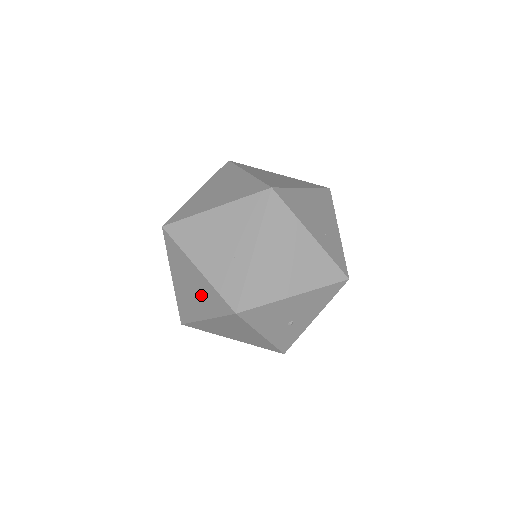
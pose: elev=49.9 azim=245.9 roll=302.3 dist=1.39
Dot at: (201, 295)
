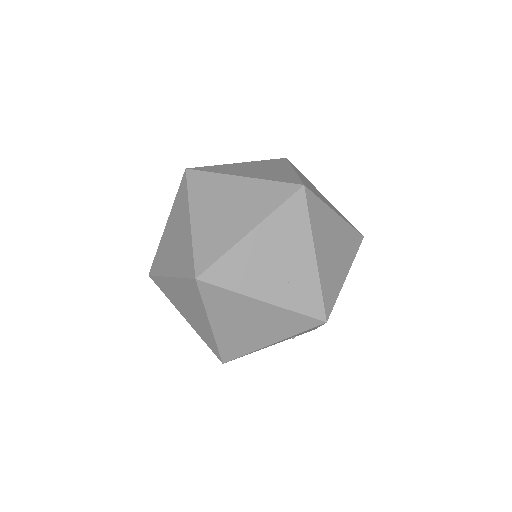
Dot at: occluded
